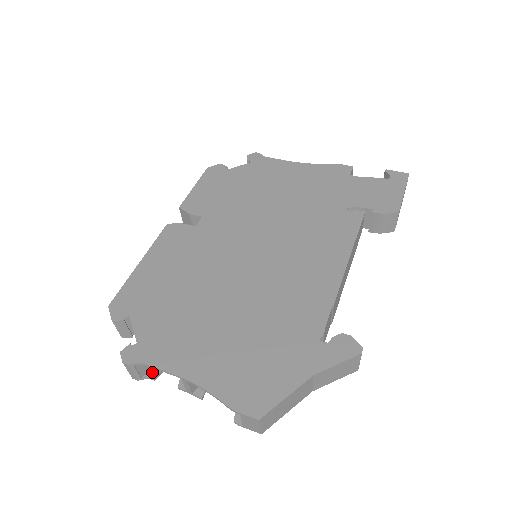
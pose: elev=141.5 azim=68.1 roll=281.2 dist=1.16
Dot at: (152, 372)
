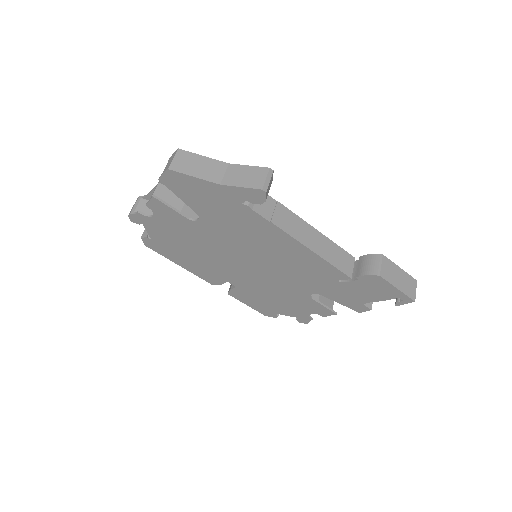
Dot at: (141, 214)
